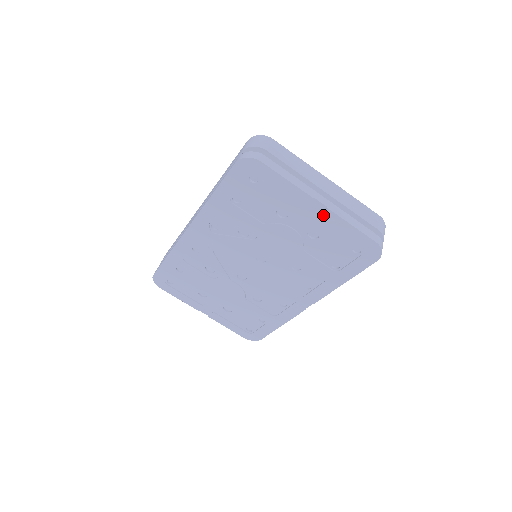
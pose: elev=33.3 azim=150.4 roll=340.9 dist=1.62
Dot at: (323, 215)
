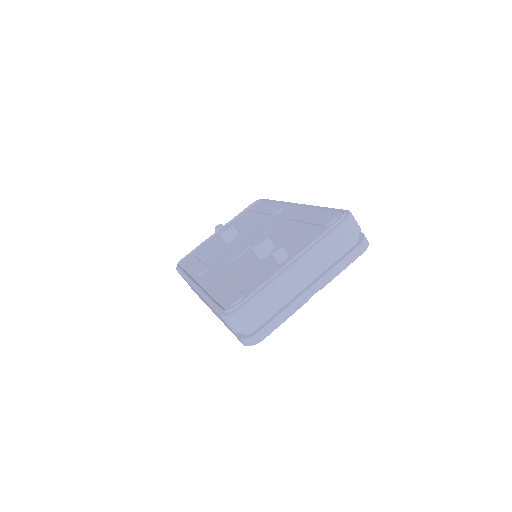
Dot at: occluded
